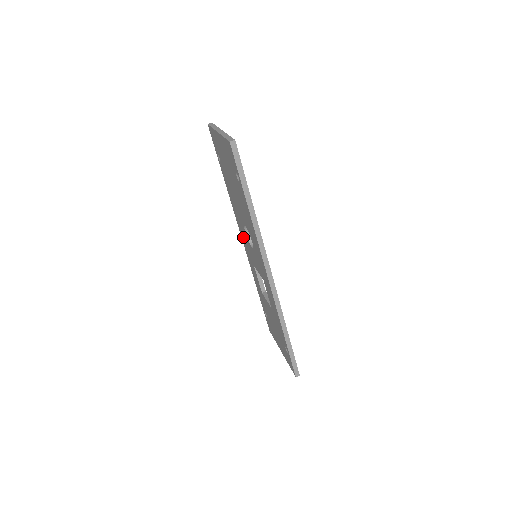
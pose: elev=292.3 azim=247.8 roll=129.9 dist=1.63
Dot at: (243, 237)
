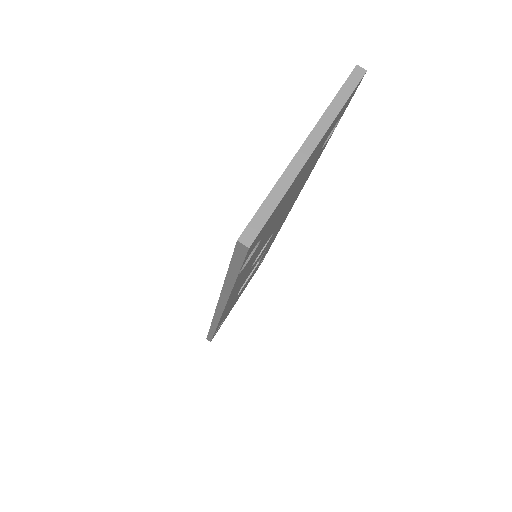
Dot at: occluded
